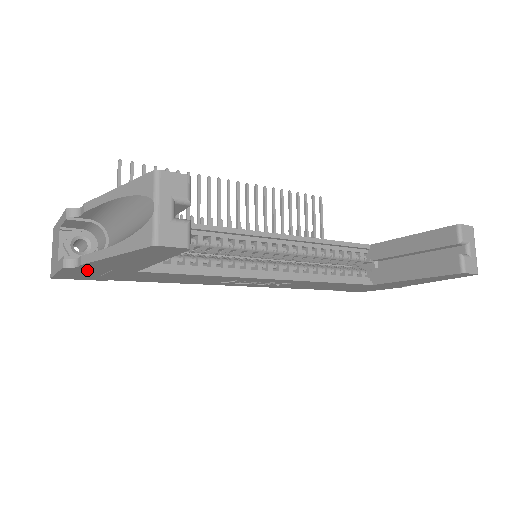
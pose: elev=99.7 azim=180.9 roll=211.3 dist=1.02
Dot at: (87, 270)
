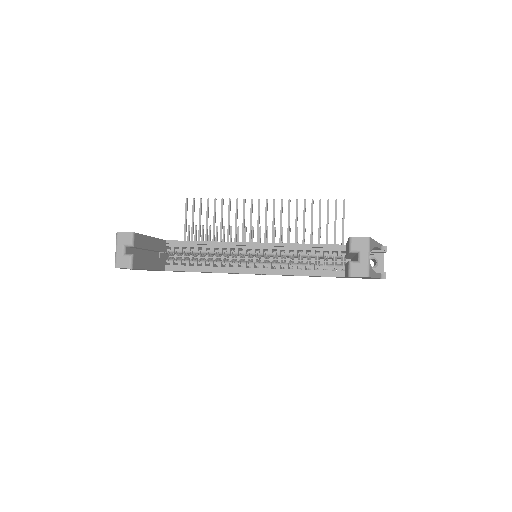
Dot at: occluded
